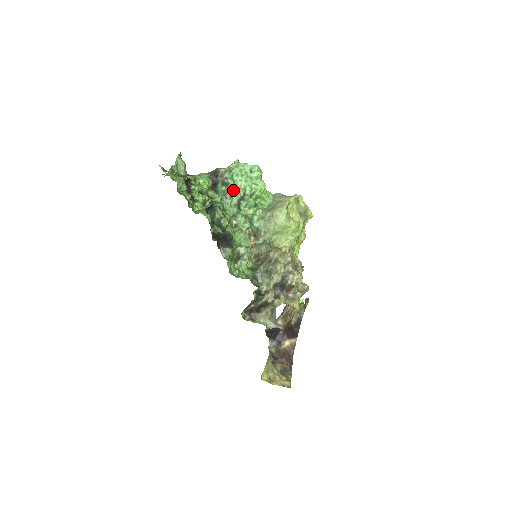
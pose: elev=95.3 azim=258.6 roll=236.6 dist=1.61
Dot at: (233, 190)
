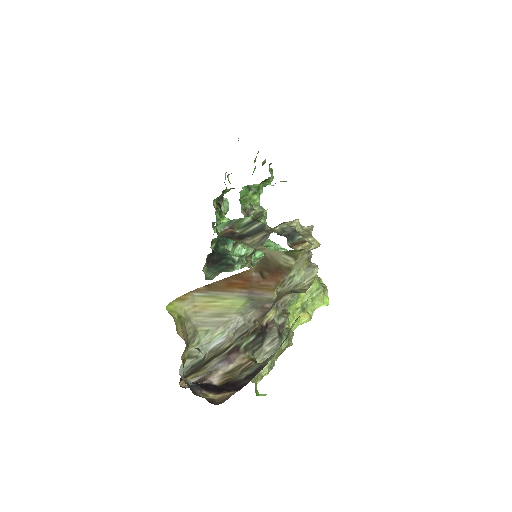
Dot at: occluded
